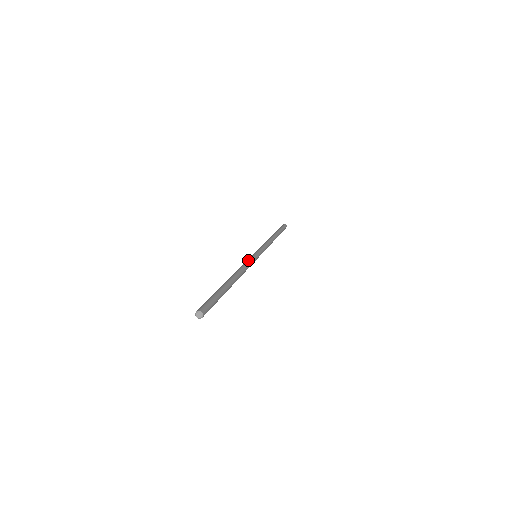
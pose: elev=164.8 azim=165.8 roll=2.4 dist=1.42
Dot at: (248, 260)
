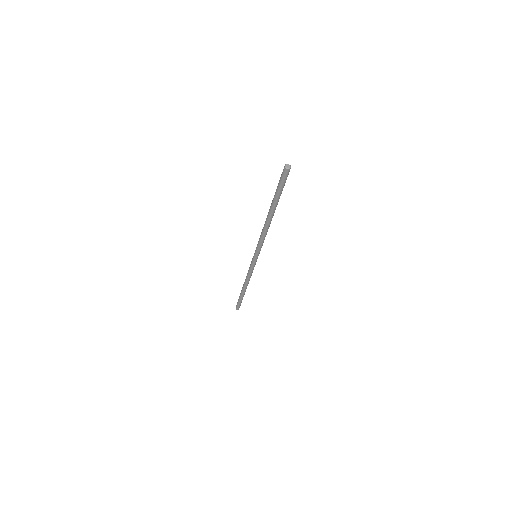
Dot at: occluded
